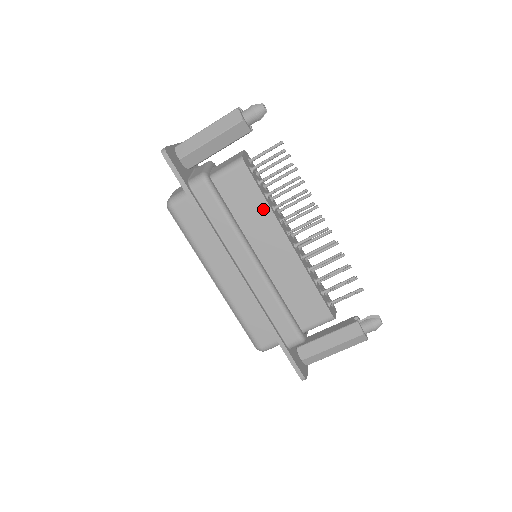
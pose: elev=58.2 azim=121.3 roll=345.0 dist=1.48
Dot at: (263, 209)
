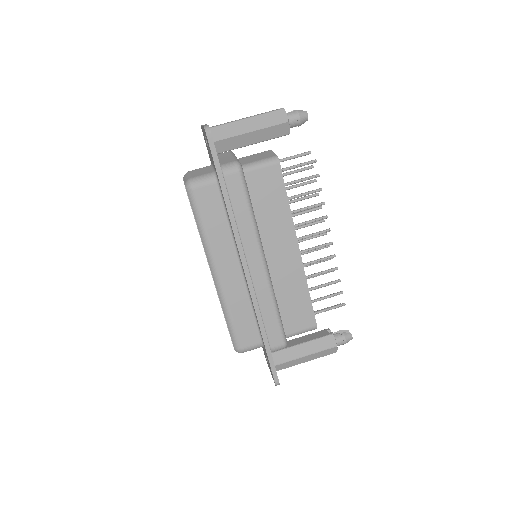
Dot at: (284, 211)
